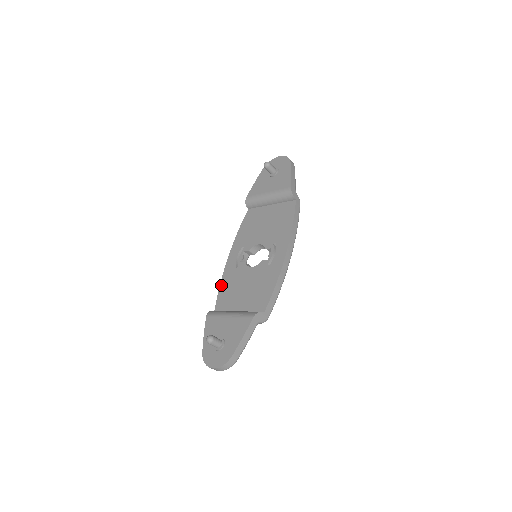
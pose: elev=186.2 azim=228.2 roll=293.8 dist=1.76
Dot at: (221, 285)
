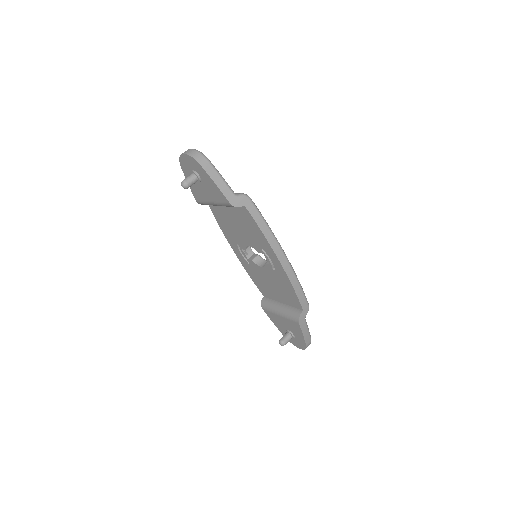
Dot at: (250, 276)
